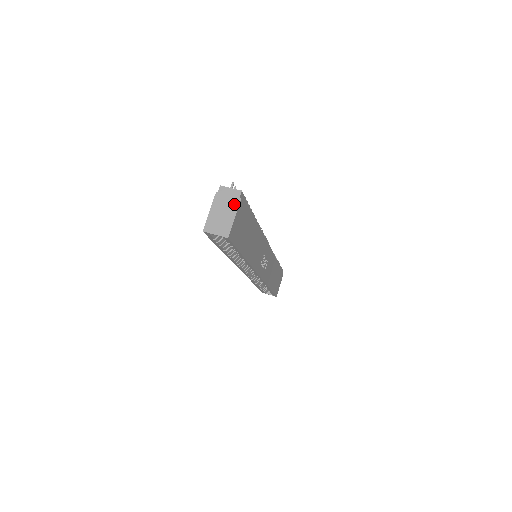
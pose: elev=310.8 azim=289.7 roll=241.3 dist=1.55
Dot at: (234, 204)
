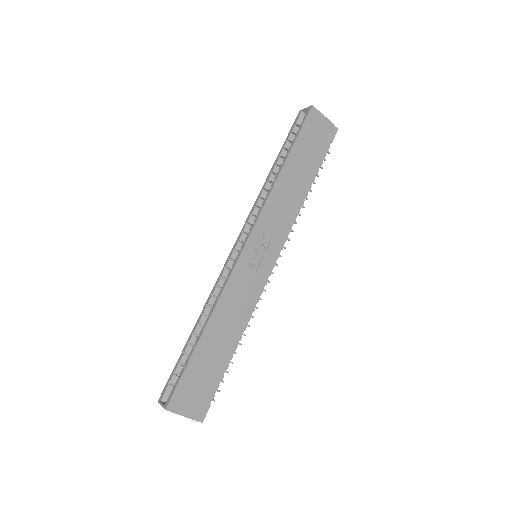
Dot at: (329, 123)
